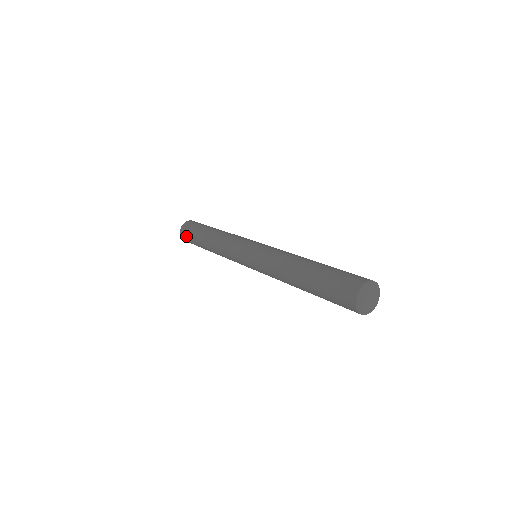
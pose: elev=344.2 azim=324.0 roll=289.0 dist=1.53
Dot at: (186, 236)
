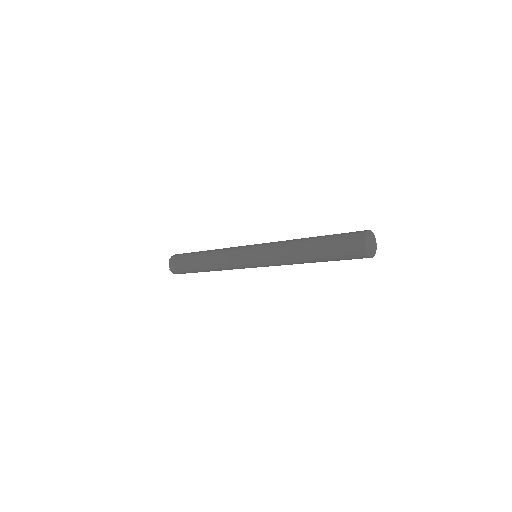
Dot at: (176, 264)
